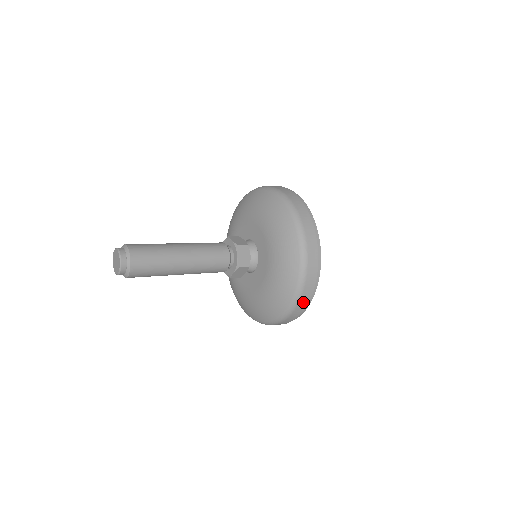
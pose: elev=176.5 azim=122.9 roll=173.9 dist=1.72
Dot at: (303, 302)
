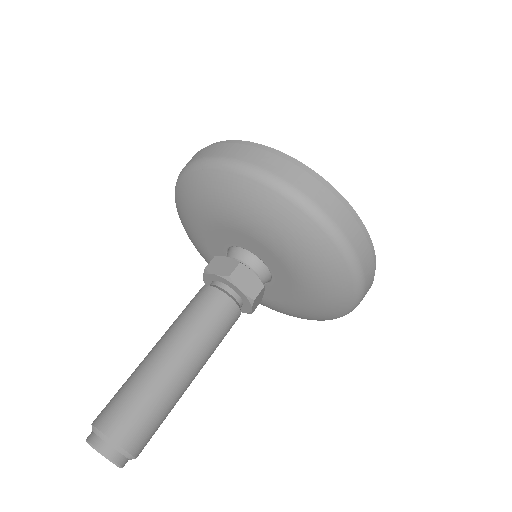
Dot at: (369, 276)
